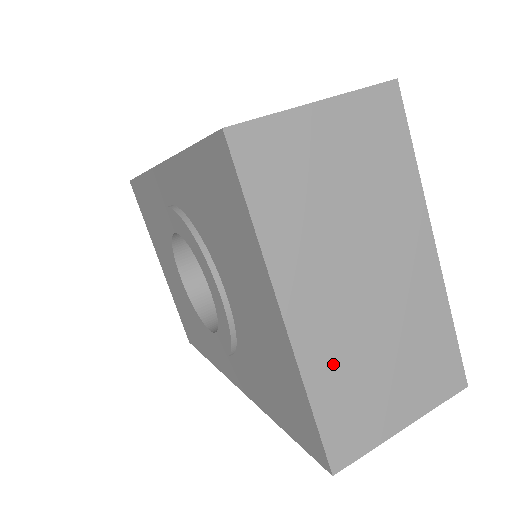
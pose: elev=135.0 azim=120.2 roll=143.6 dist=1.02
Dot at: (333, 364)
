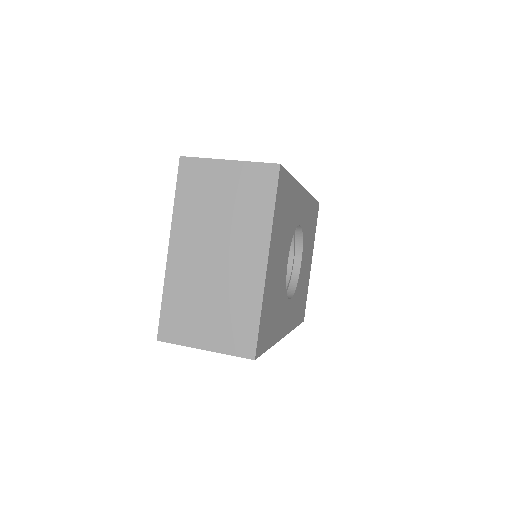
Dot at: (181, 286)
